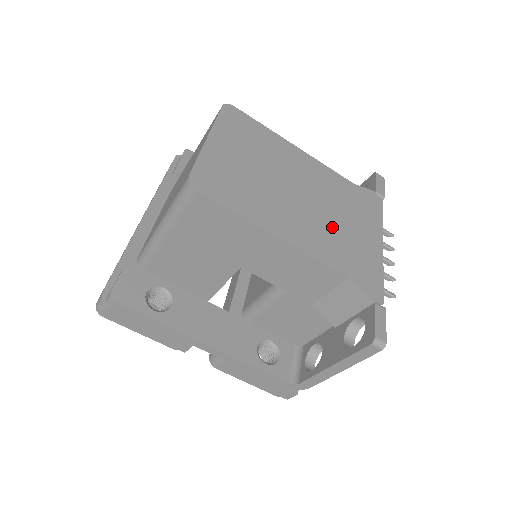
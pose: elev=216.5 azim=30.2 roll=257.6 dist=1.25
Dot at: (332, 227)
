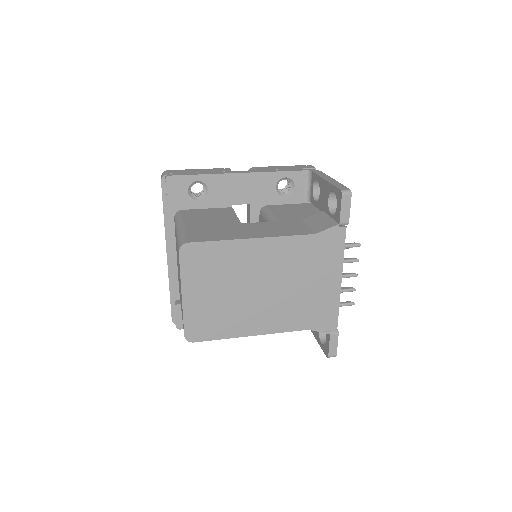
Dot at: (294, 298)
